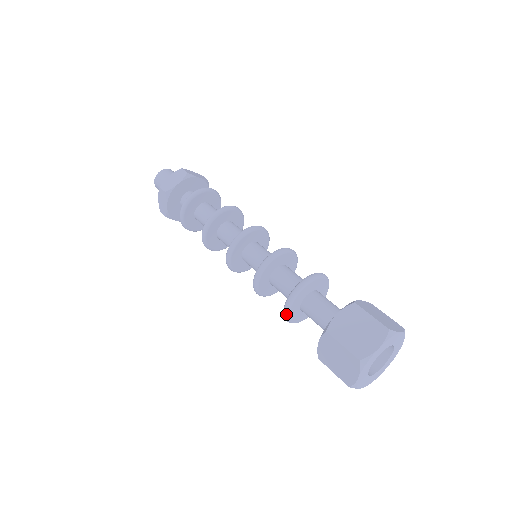
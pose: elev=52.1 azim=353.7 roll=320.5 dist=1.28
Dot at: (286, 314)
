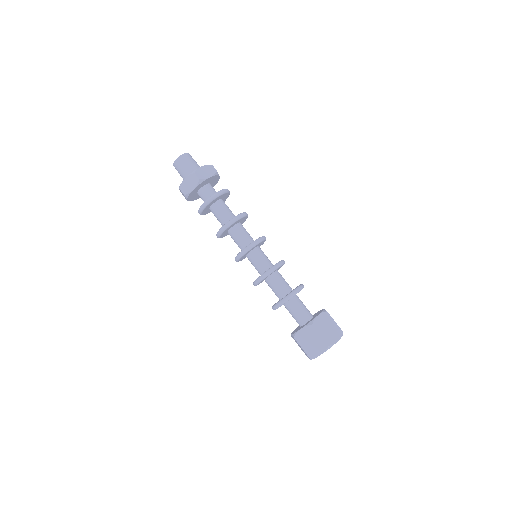
Dot at: occluded
